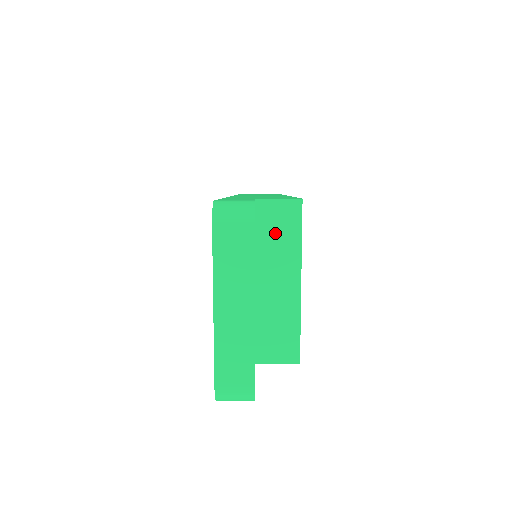
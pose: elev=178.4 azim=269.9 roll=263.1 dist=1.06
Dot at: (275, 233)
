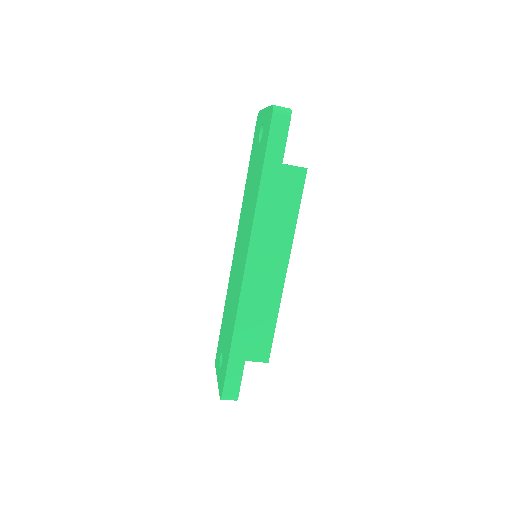
Dot at: occluded
